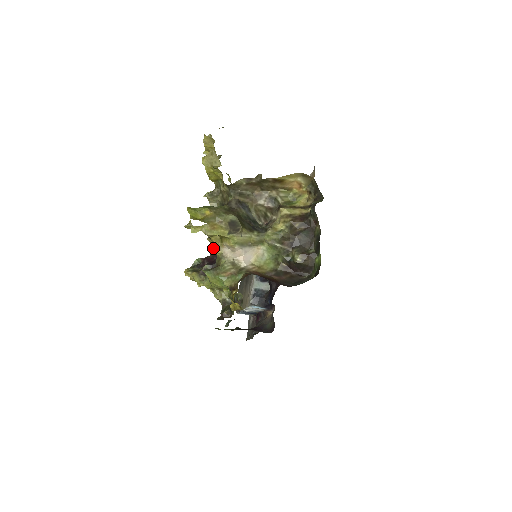
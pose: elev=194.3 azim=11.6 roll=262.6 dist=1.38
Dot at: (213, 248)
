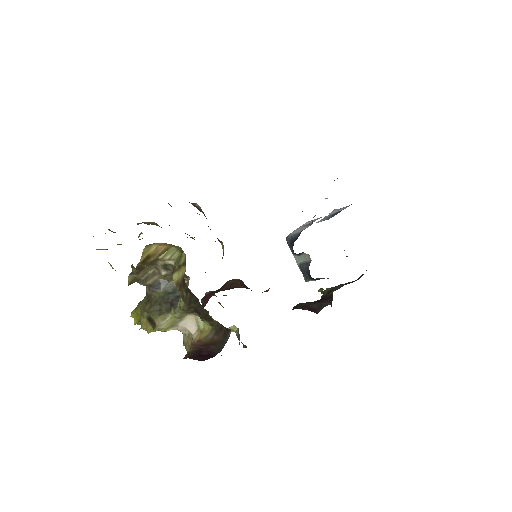
Dot at: occluded
